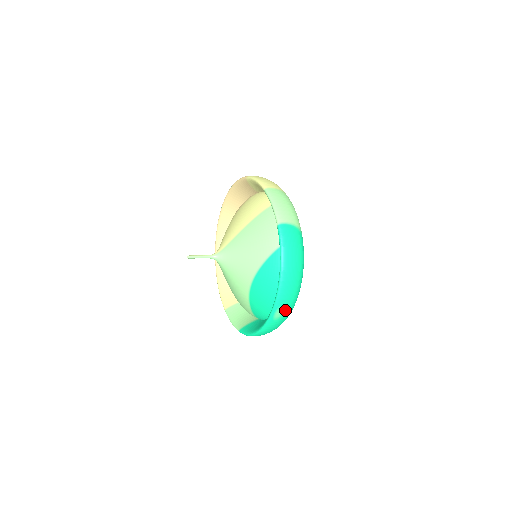
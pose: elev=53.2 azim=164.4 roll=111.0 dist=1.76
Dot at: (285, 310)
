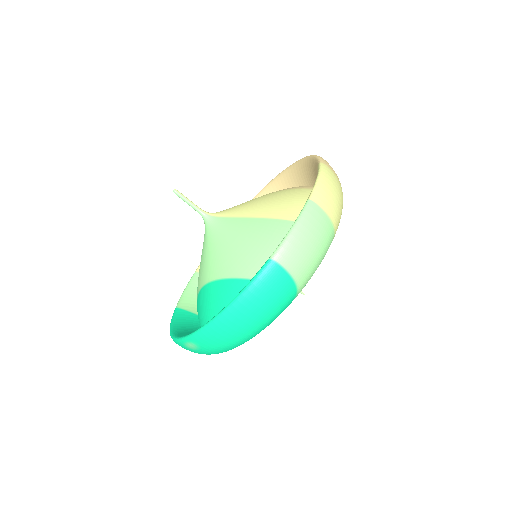
Dot at: (202, 349)
